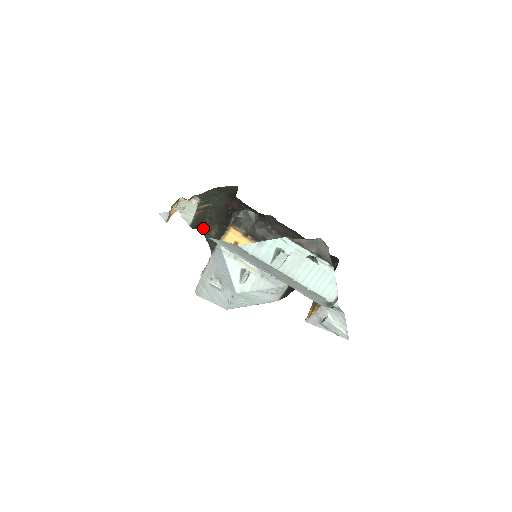
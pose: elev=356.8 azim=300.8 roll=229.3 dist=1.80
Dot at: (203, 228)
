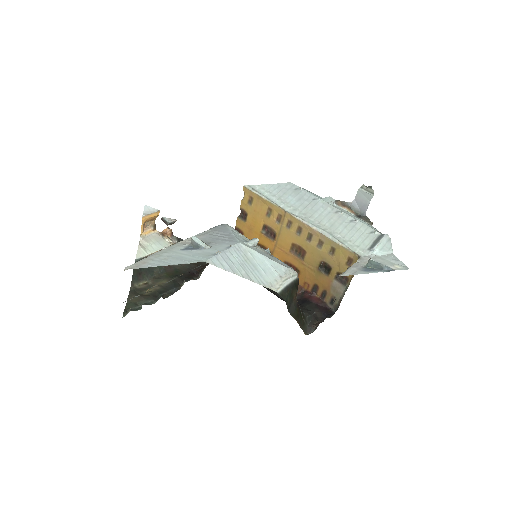
Dot at: (135, 284)
